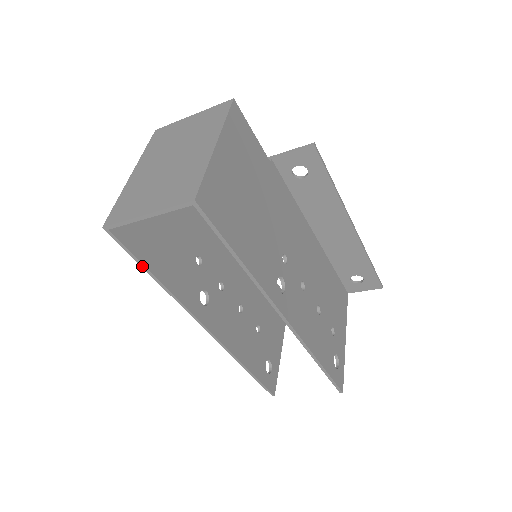
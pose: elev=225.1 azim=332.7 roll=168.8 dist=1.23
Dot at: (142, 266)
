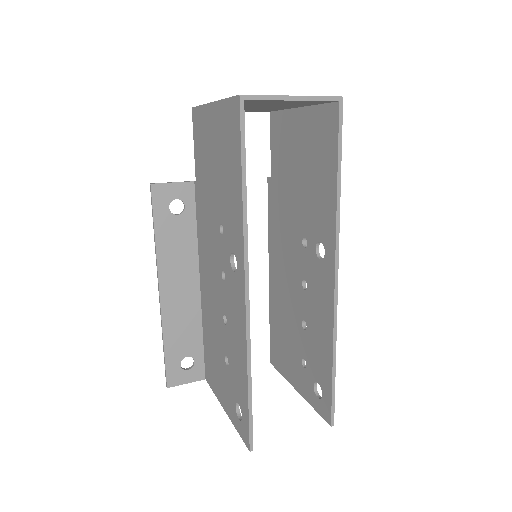
Dot at: (242, 163)
